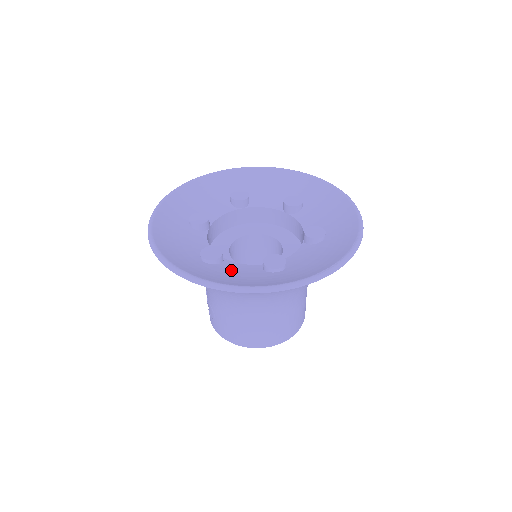
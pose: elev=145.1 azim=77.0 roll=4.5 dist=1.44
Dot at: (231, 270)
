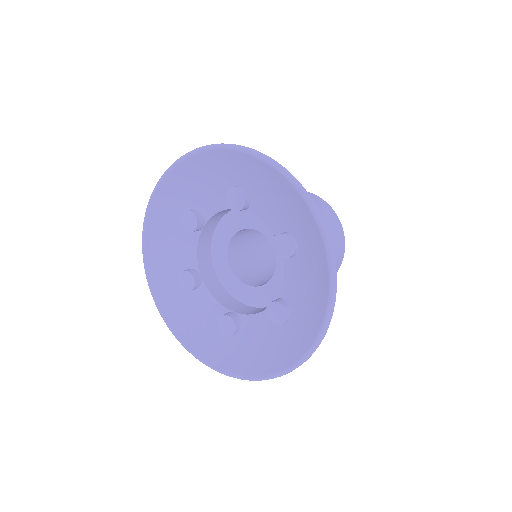
Dot at: (198, 305)
